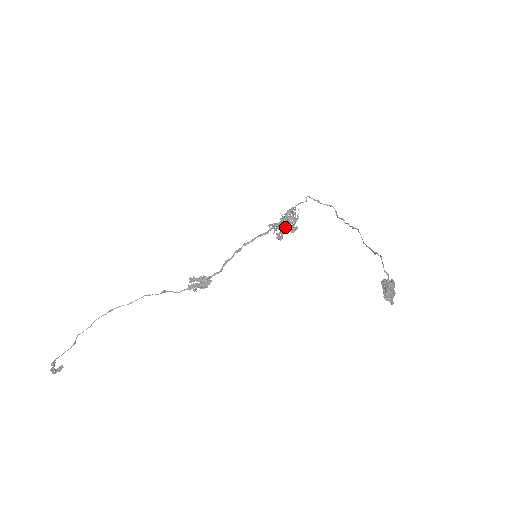
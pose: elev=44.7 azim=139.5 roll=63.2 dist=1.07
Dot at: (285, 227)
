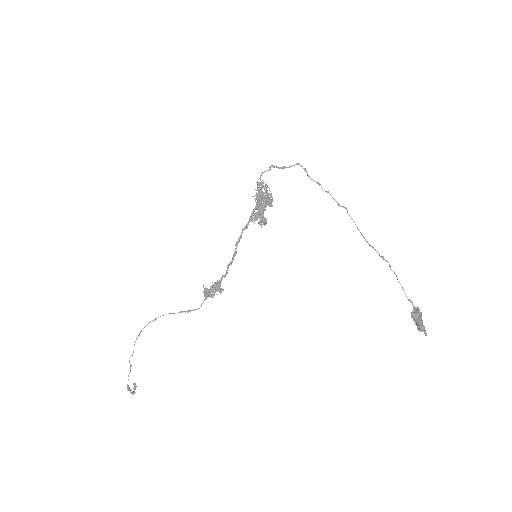
Dot at: (263, 207)
